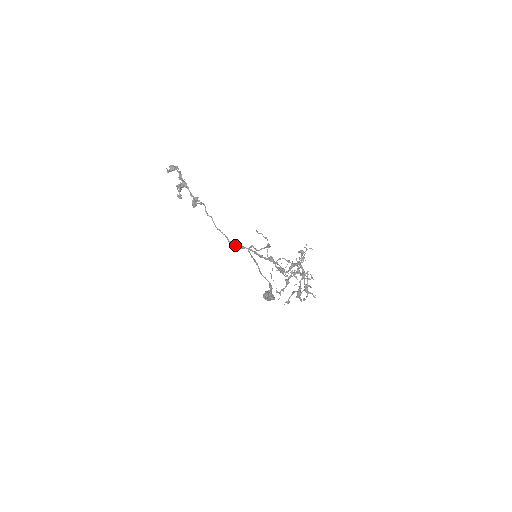
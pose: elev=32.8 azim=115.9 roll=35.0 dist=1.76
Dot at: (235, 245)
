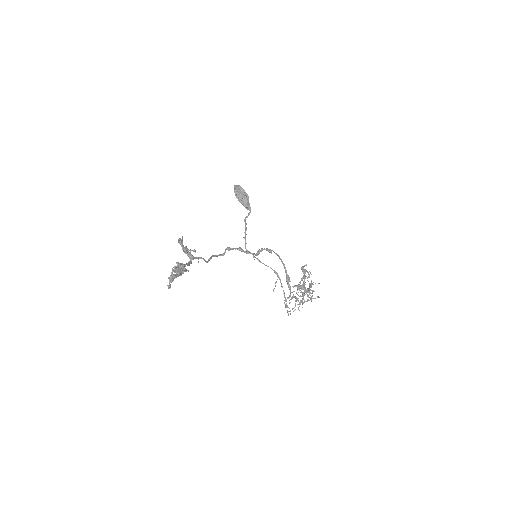
Dot at: occluded
